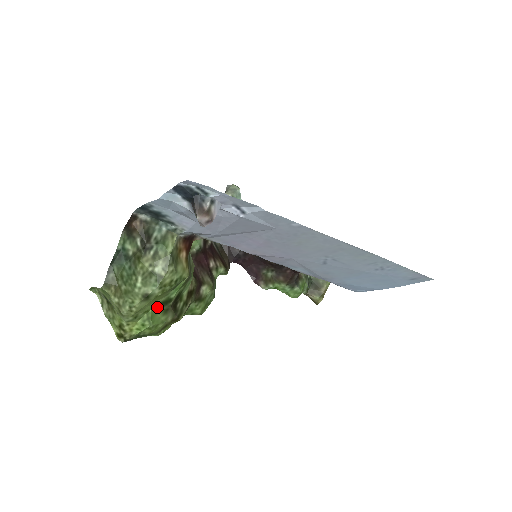
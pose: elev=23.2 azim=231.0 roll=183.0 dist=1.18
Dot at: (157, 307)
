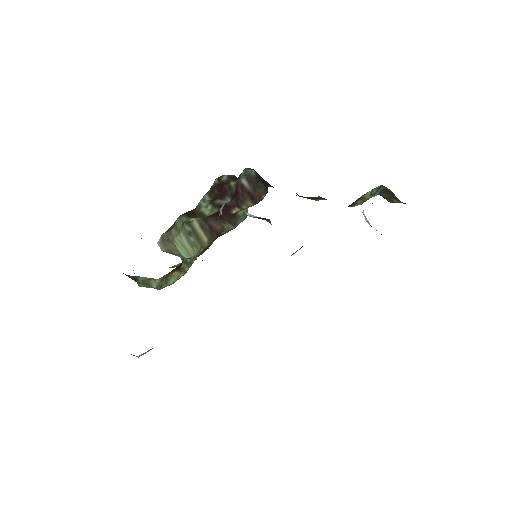
Dot at: occluded
